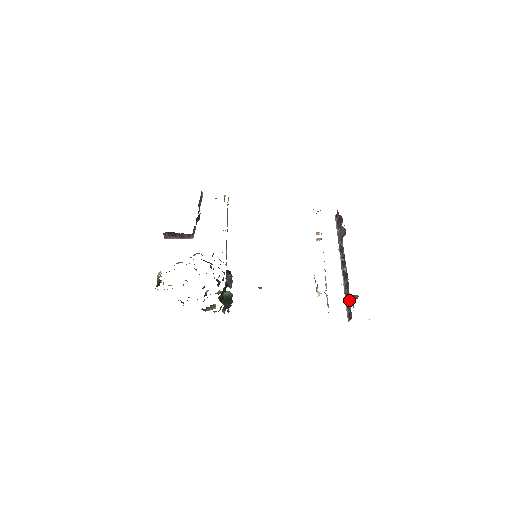
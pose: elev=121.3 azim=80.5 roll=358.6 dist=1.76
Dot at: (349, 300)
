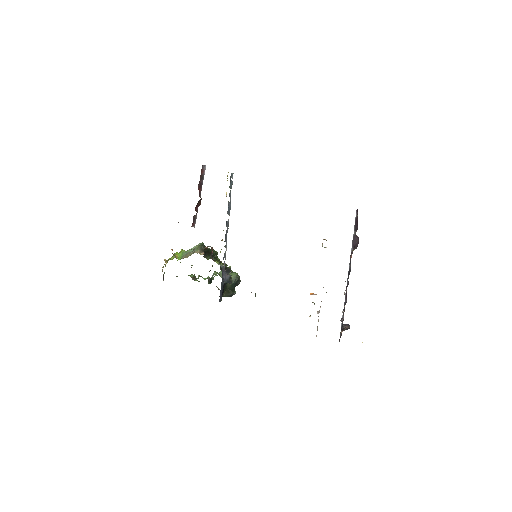
Dot at: (343, 324)
